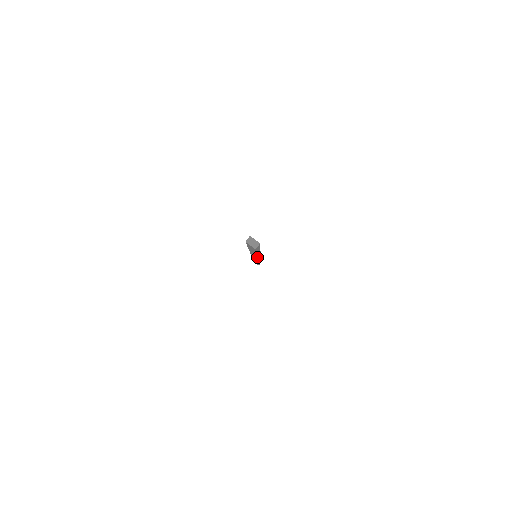
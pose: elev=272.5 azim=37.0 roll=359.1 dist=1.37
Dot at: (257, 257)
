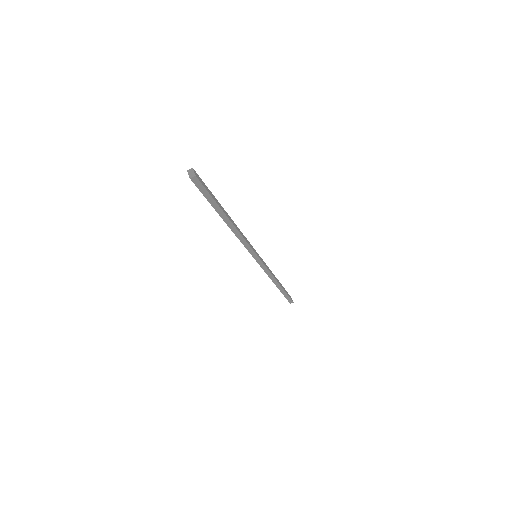
Dot at: (239, 239)
